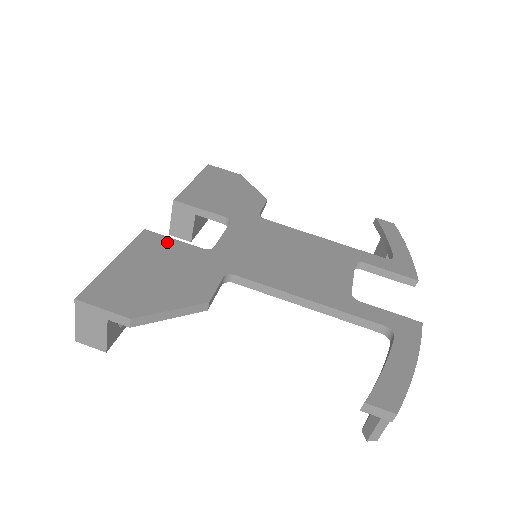
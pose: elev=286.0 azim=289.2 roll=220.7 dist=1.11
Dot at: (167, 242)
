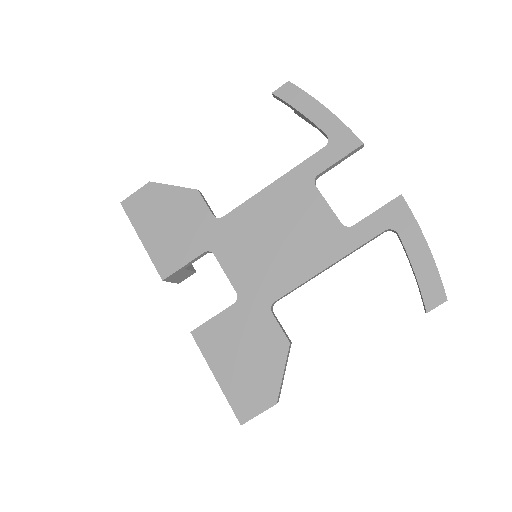
Dot at: (214, 326)
